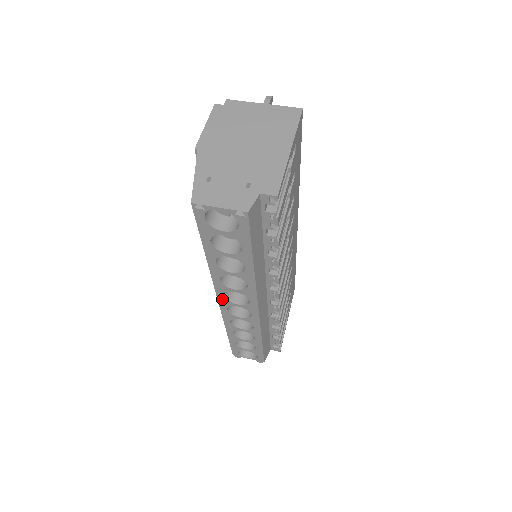
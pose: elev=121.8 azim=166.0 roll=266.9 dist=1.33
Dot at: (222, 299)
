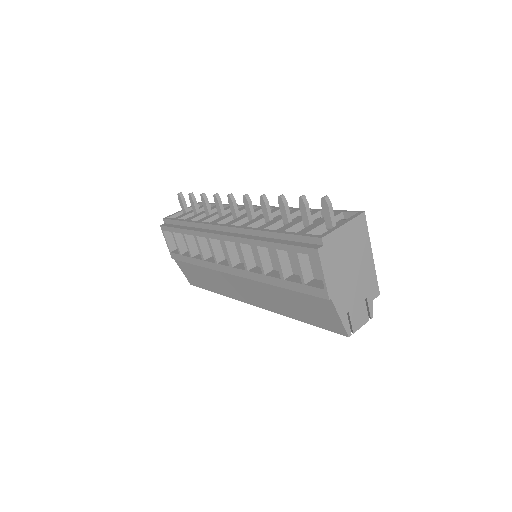
Dot at: occluded
